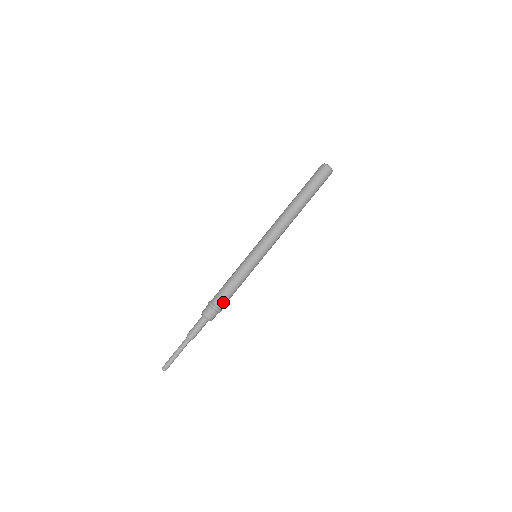
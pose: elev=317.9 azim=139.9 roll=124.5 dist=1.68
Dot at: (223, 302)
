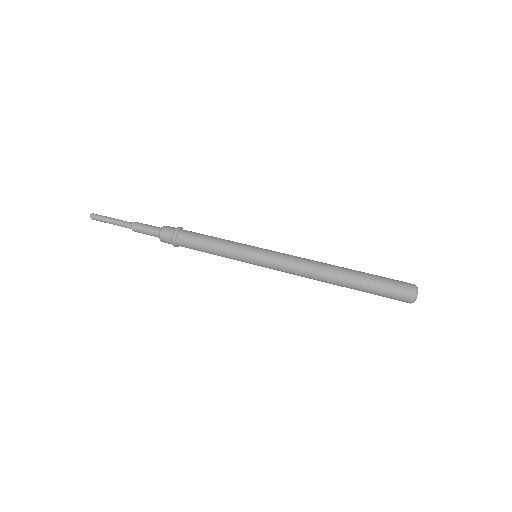
Dot at: (185, 239)
